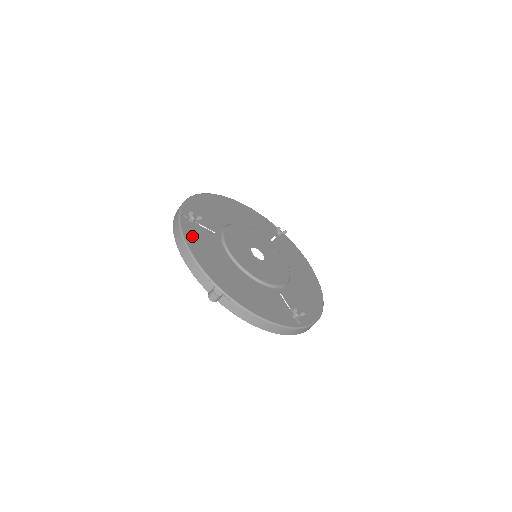
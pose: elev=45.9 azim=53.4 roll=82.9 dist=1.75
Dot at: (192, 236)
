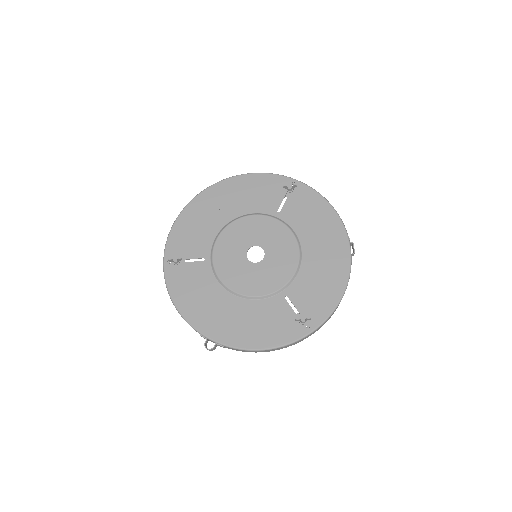
Dot at: (178, 286)
